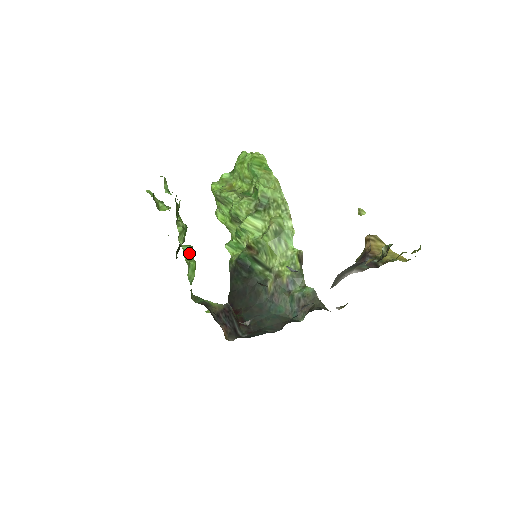
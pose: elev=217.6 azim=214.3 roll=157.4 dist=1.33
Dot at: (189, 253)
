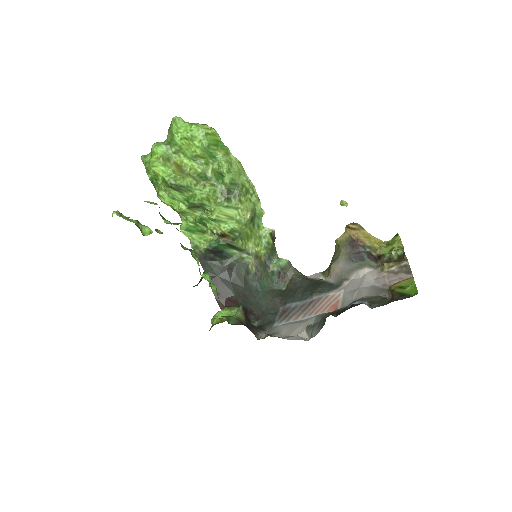
Dot at: (209, 280)
